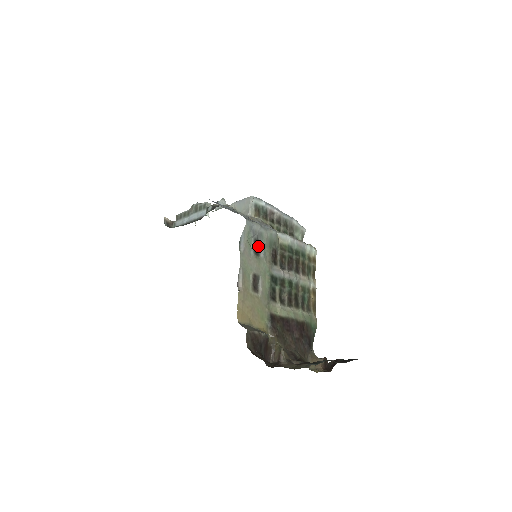
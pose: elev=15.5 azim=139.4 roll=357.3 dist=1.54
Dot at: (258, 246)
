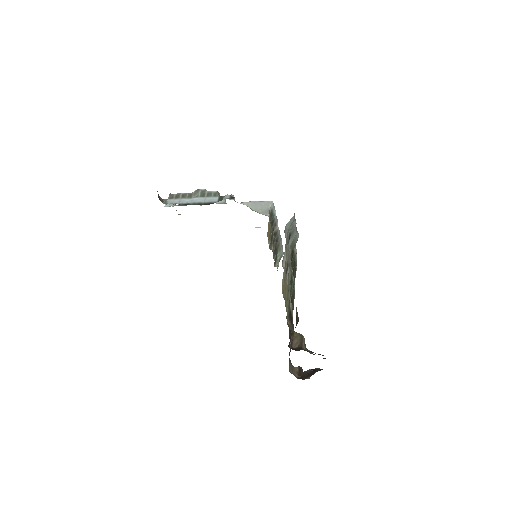
Dot at: (289, 241)
